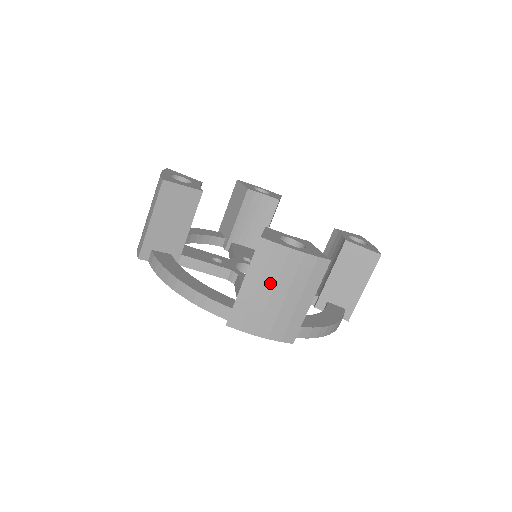
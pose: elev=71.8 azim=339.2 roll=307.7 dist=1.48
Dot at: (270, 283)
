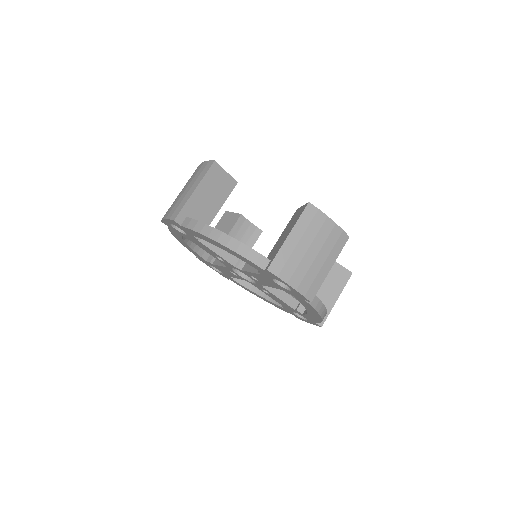
Dot at: (308, 240)
